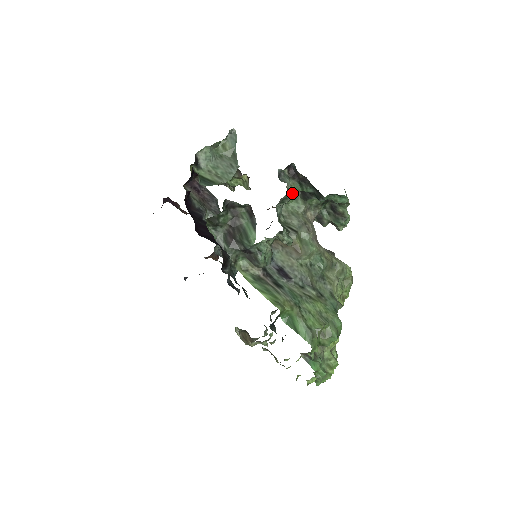
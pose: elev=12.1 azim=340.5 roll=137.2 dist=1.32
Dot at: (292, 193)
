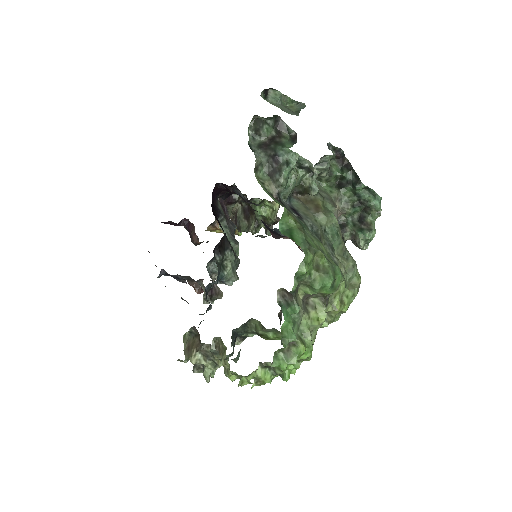
Dot at: (332, 171)
